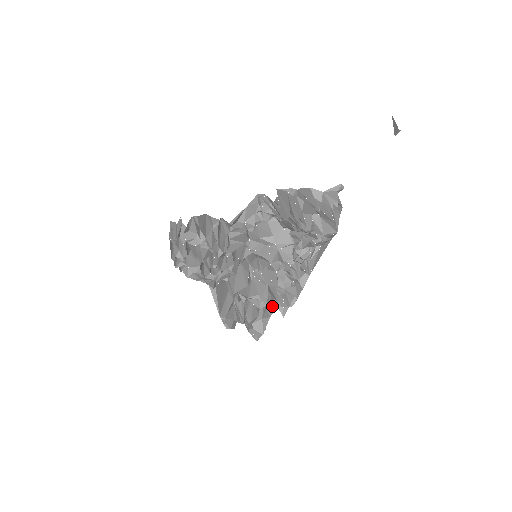
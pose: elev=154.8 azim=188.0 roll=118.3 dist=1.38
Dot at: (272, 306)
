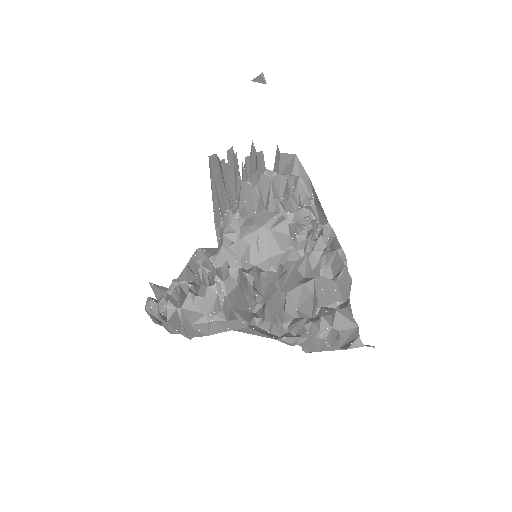
Dot at: (323, 278)
